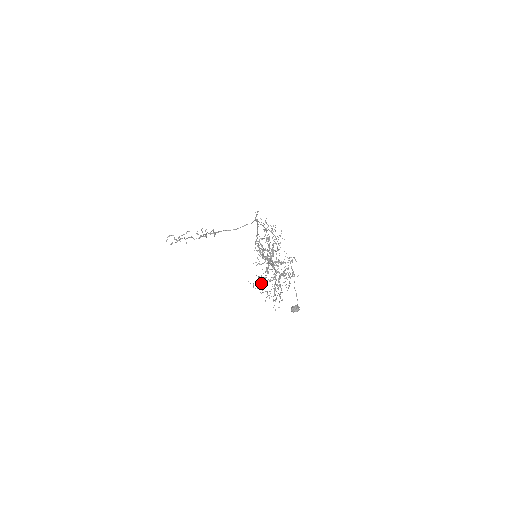
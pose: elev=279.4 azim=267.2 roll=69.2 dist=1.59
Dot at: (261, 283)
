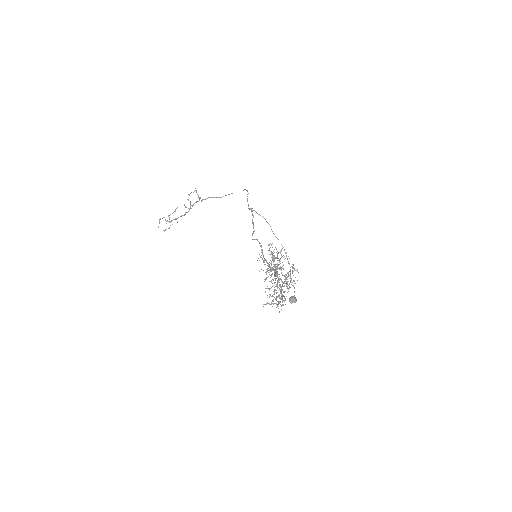
Dot at: occluded
